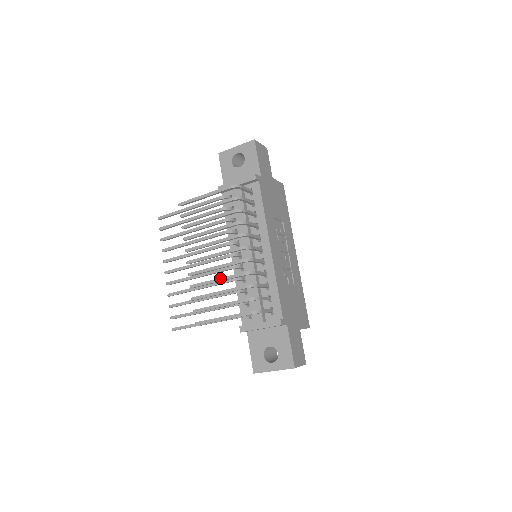
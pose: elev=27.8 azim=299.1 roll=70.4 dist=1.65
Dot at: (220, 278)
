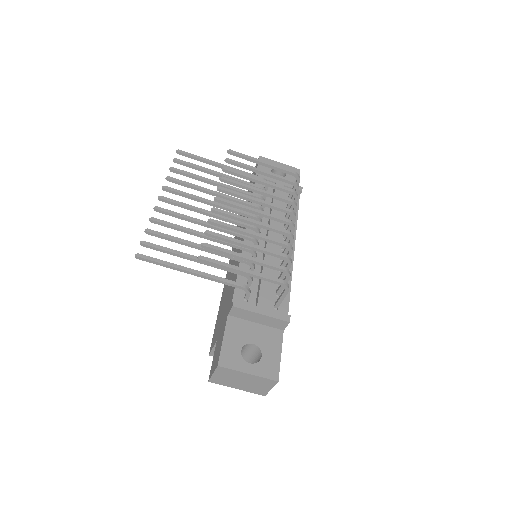
Dot at: (255, 232)
